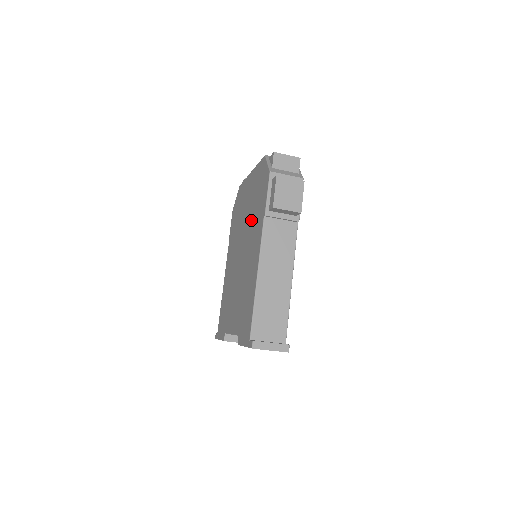
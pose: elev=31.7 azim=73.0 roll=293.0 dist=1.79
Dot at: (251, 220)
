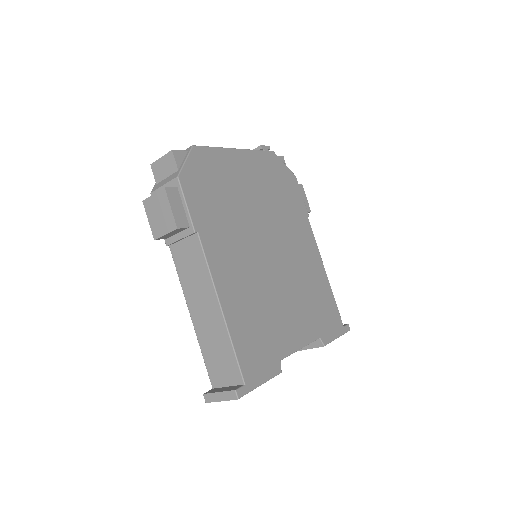
Dot at: occluded
